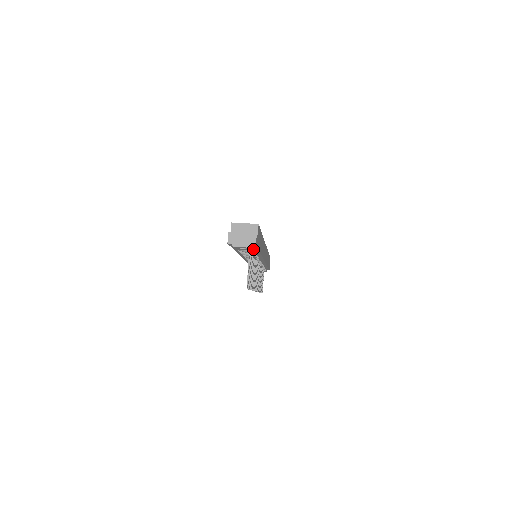
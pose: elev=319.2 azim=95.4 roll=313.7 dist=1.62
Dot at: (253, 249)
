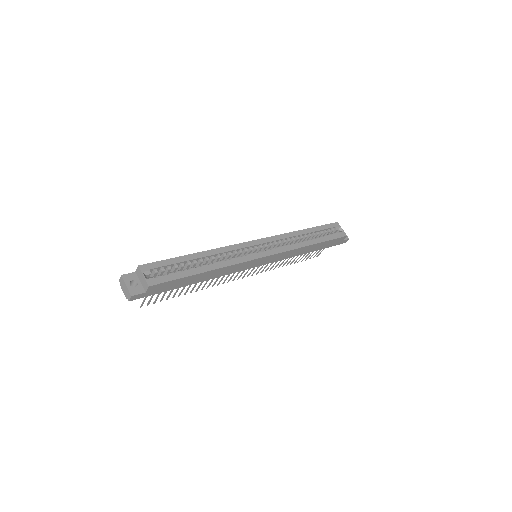
Dot at: occluded
